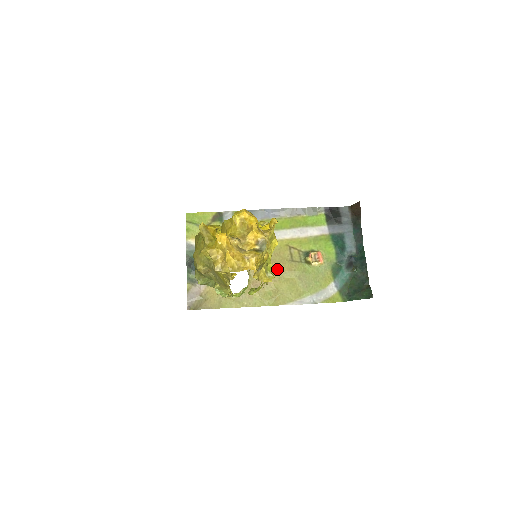
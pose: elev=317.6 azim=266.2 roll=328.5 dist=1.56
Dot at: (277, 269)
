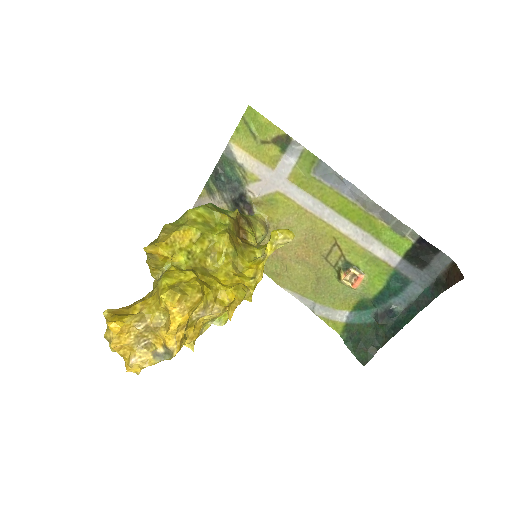
Dot at: (302, 252)
